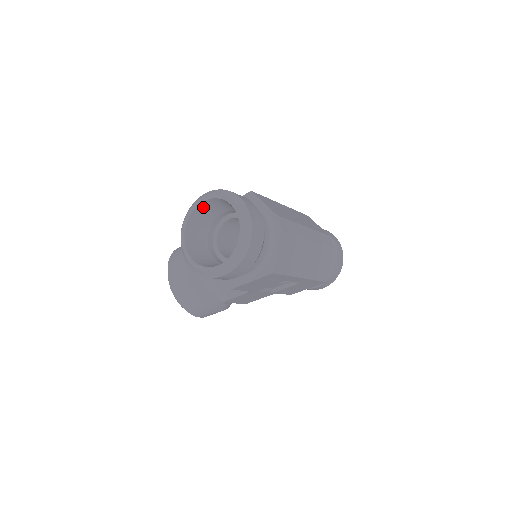
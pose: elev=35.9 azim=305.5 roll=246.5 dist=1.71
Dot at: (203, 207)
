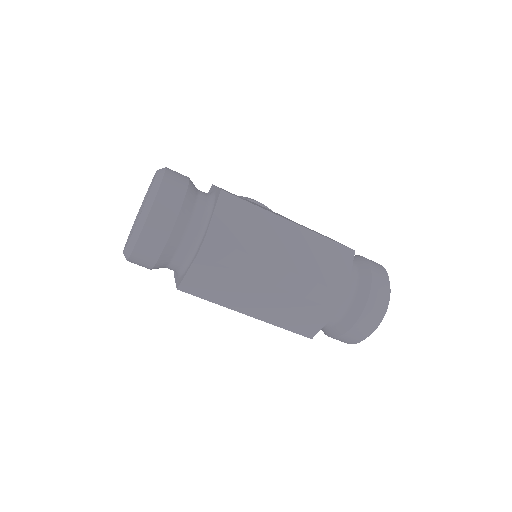
Dot at: occluded
